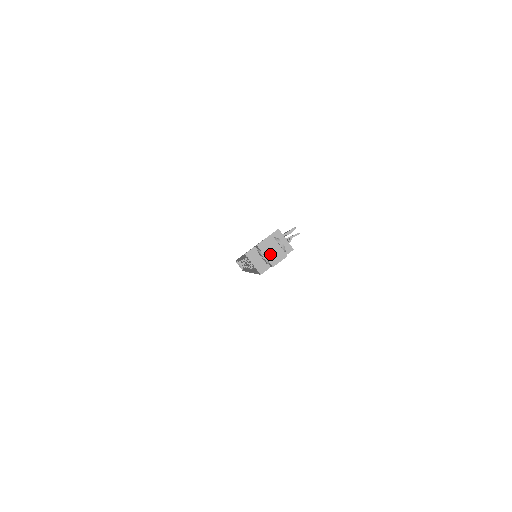
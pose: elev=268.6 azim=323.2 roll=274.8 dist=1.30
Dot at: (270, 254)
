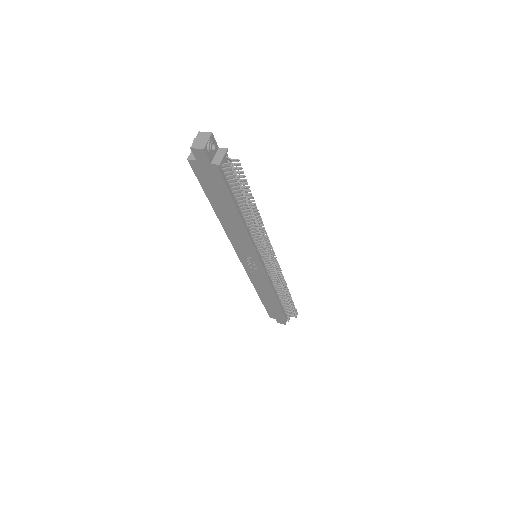
Dot at: (198, 141)
